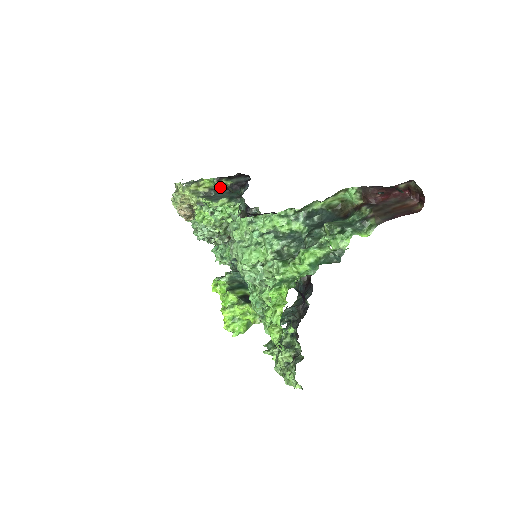
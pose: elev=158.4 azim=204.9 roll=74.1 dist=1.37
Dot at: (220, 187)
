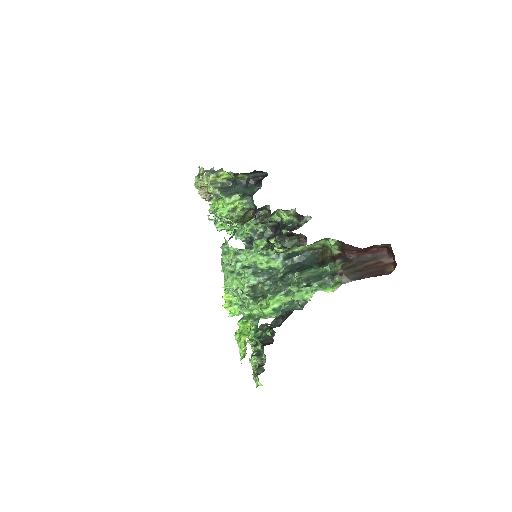
Dot at: (237, 179)
